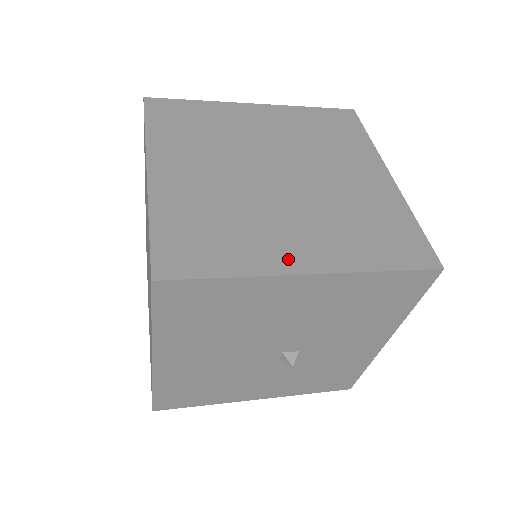
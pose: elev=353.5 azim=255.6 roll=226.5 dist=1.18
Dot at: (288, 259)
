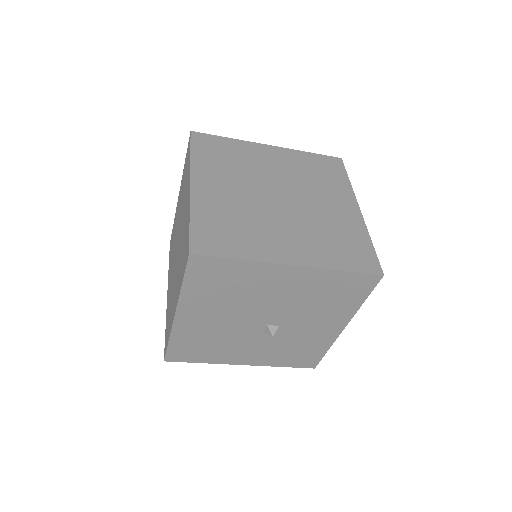
Dot at: (279, 254)
